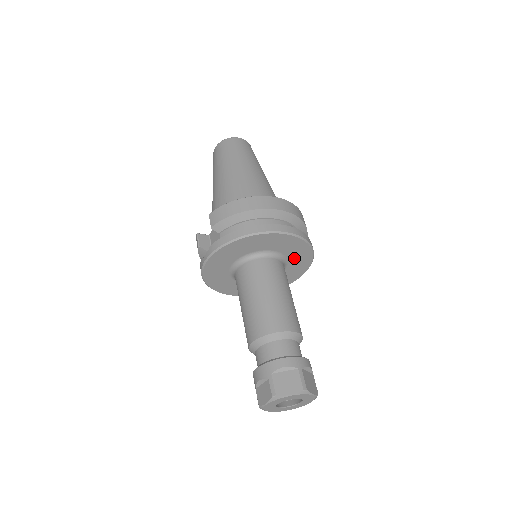
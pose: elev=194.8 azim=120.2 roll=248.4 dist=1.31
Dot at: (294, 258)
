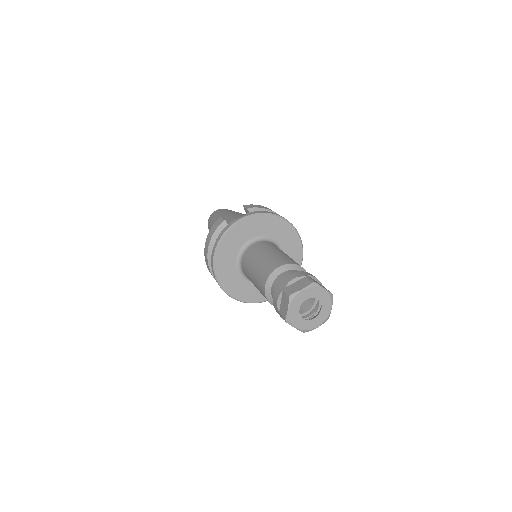
Dot at: occluded
